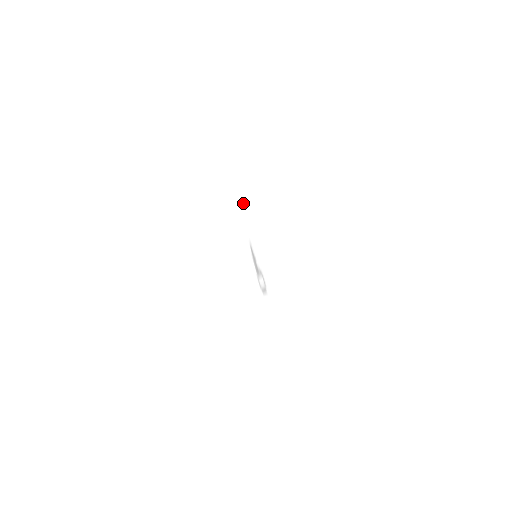
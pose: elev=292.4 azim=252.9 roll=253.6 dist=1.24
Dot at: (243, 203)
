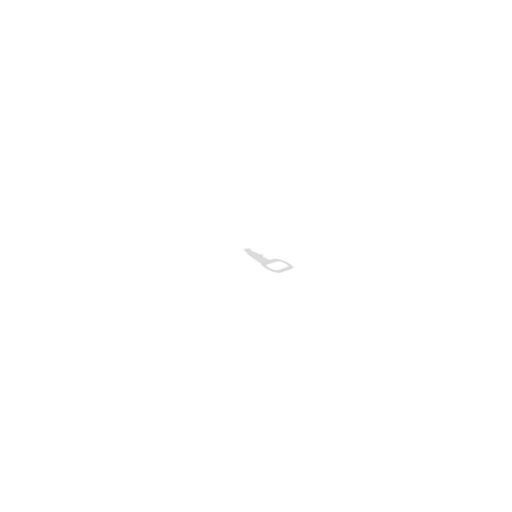
Dot at: occluded
